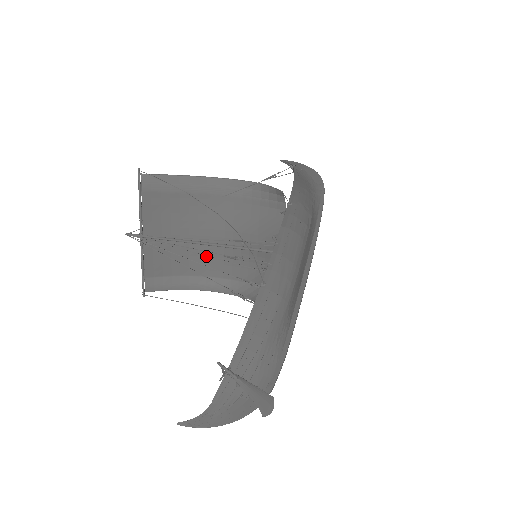
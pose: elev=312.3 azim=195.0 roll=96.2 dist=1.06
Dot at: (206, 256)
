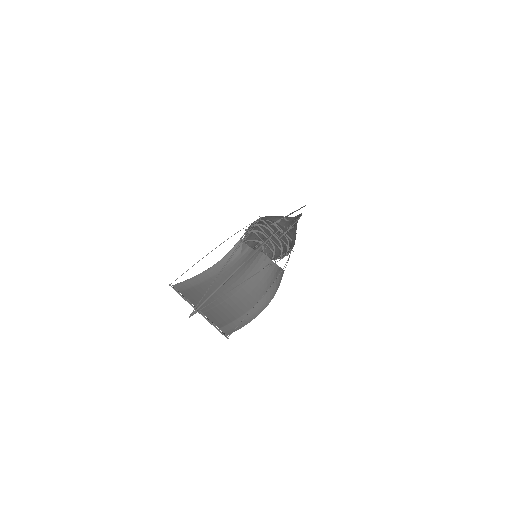
Dot at: (239, 301)
